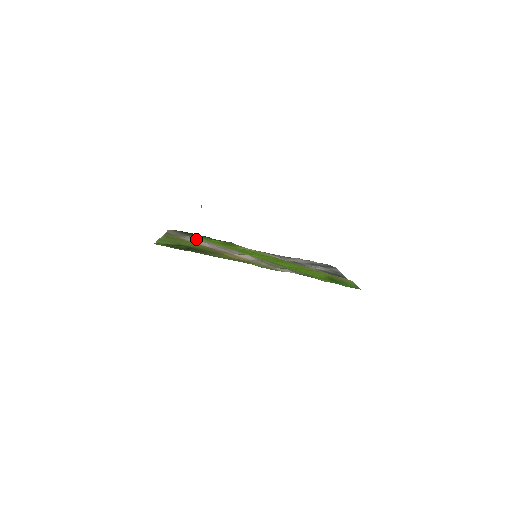
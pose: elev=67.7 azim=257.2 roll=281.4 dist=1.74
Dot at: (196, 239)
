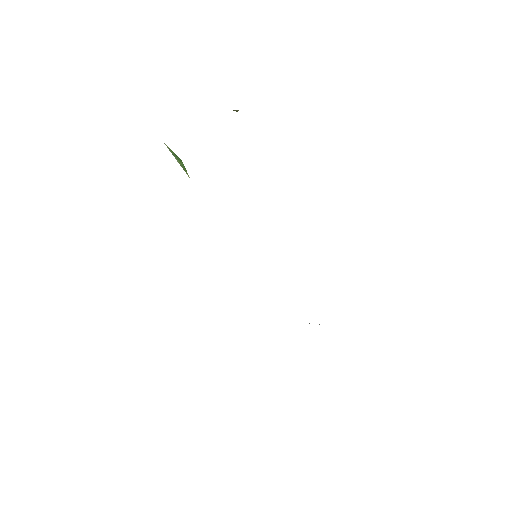
Dot at: occluded
